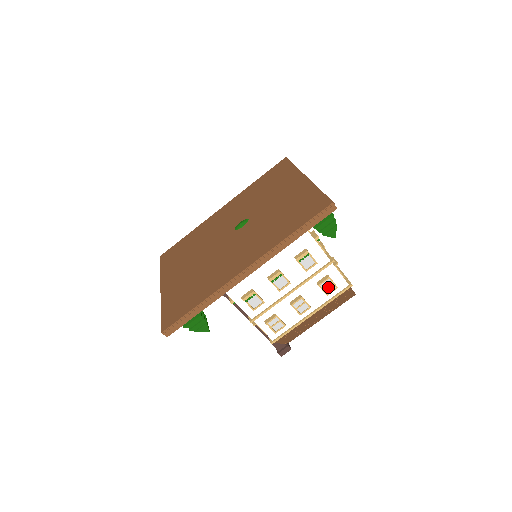
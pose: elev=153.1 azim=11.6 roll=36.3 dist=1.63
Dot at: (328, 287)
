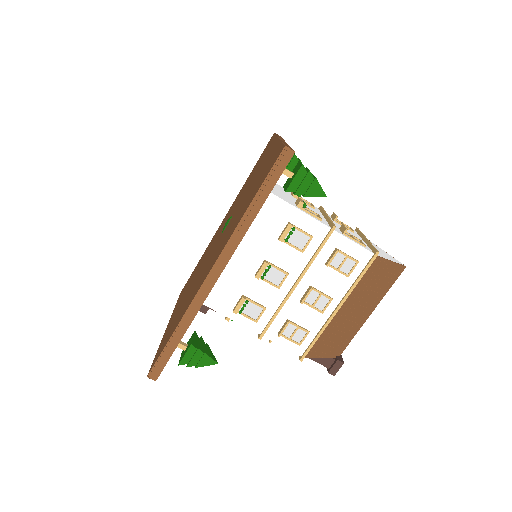
Dot at: (344, 265)
